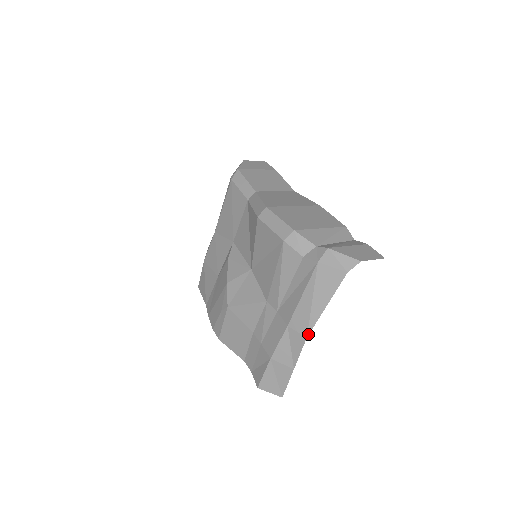
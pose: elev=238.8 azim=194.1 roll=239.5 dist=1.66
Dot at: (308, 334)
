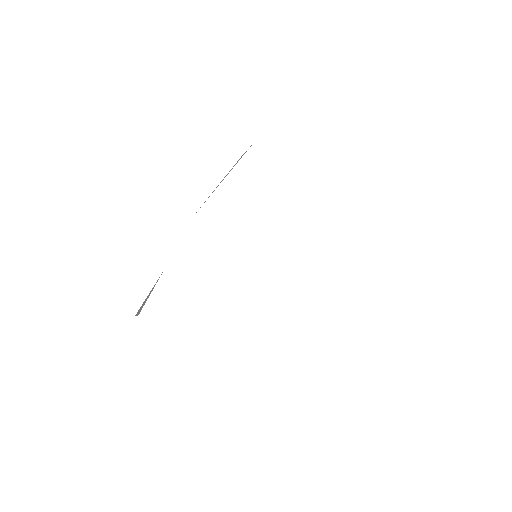
Dot at: occluded
